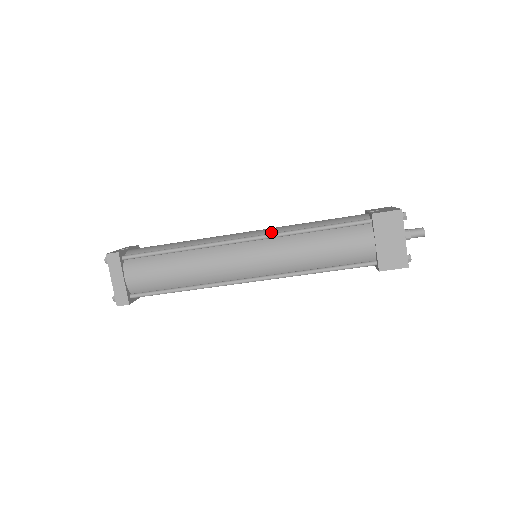
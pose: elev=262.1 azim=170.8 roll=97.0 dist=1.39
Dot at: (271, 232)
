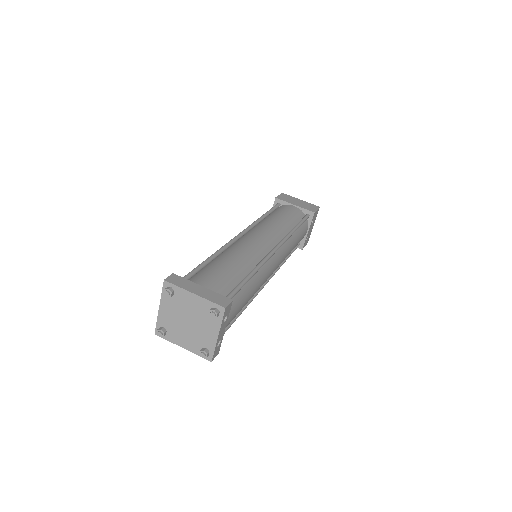
Dot at: occluded
